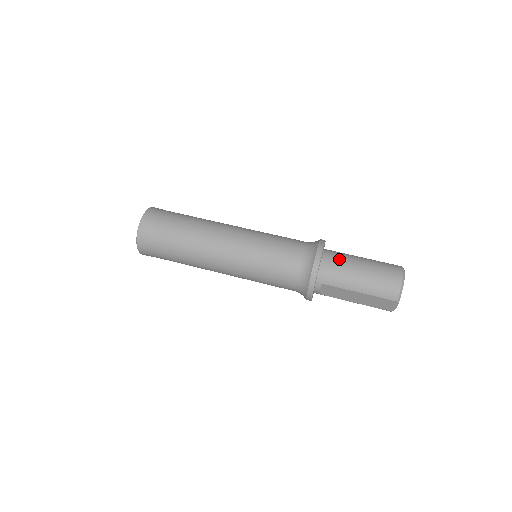
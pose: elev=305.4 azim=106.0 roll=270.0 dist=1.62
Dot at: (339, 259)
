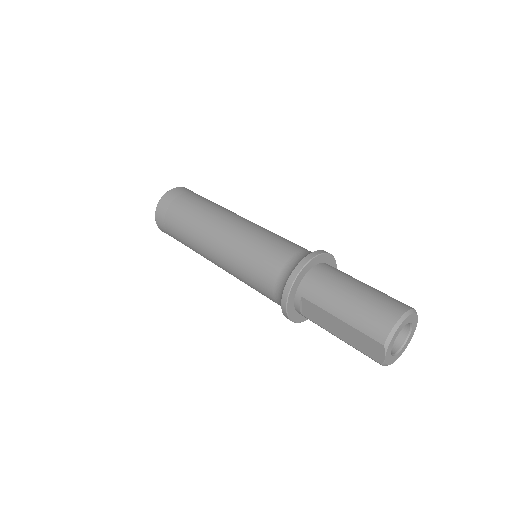
Dot at: (333, 274)
